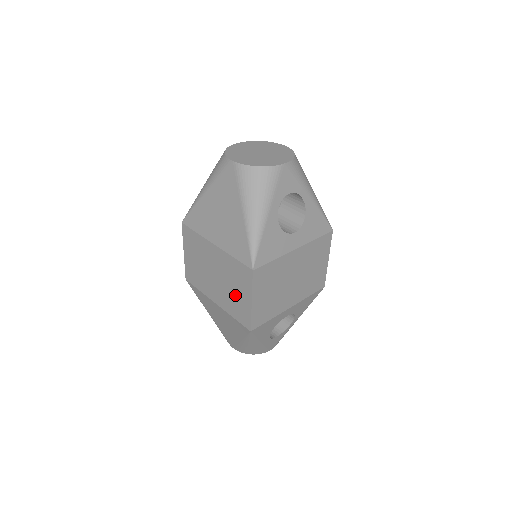
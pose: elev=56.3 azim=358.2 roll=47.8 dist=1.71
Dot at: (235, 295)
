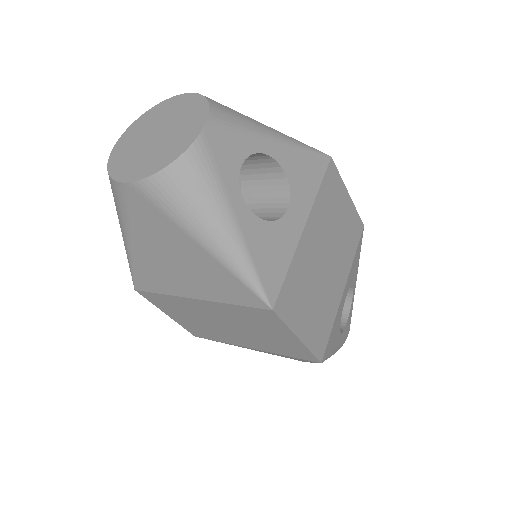
Dot at: (270, 338)
